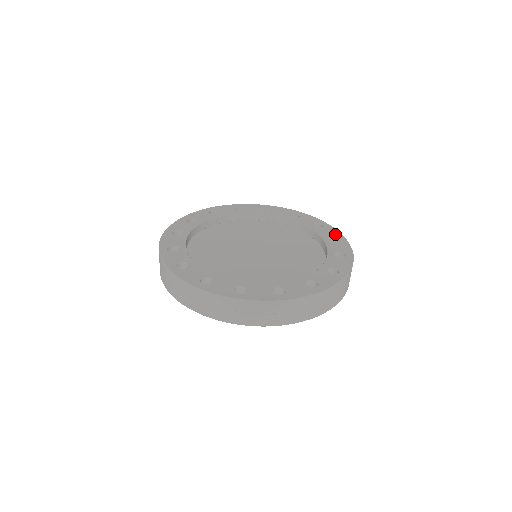
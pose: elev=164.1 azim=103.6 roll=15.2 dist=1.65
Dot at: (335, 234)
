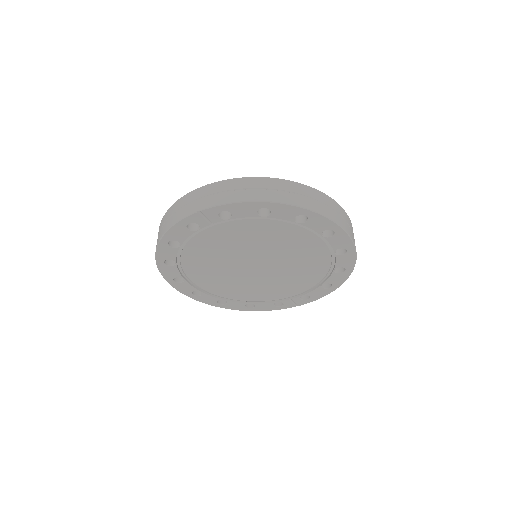
Dot at: occluded
